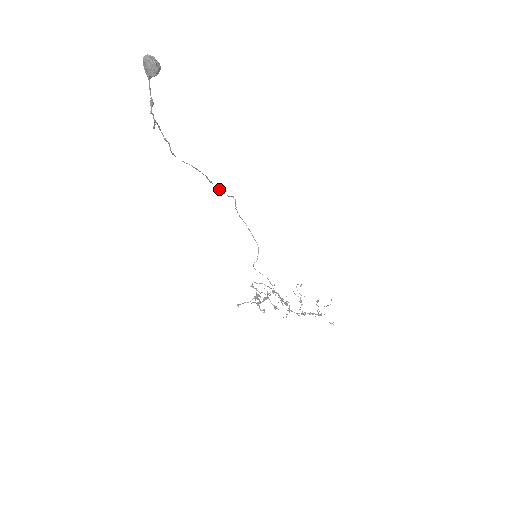
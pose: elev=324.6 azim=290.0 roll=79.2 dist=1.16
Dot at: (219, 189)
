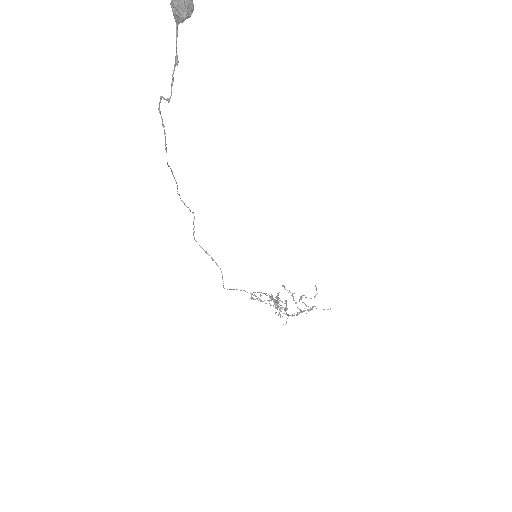
Dot at: (184, 203)
